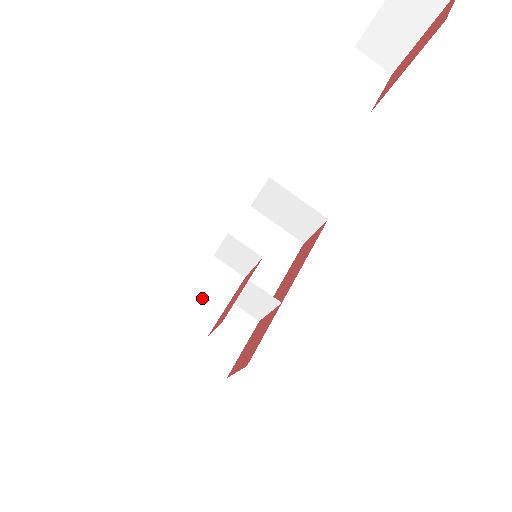
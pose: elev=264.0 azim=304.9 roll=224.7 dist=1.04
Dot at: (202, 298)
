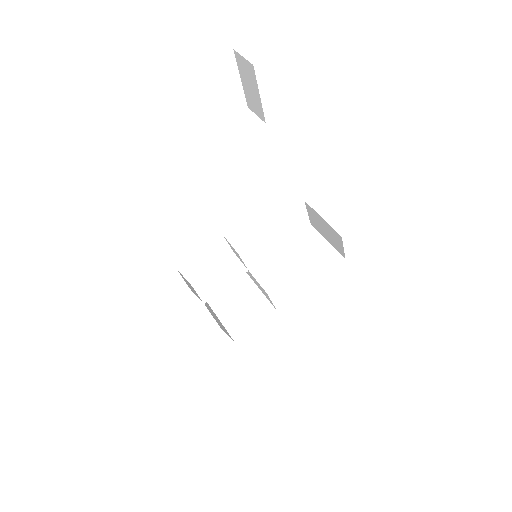
Dot at: (214, 278)
